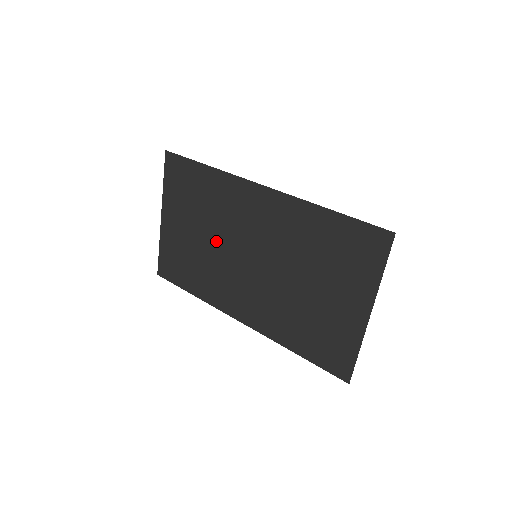
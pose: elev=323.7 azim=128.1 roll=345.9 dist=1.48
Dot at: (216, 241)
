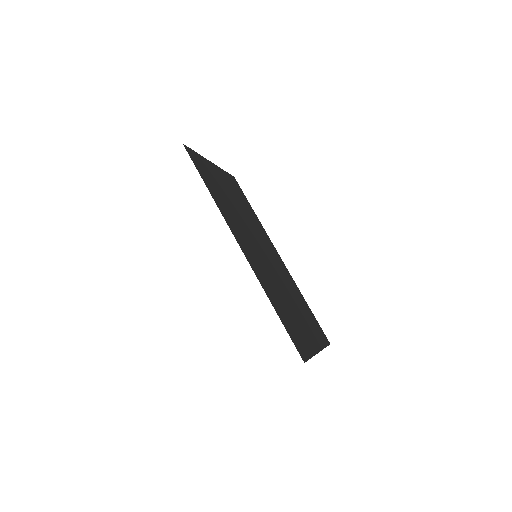
Dot at: occluded
